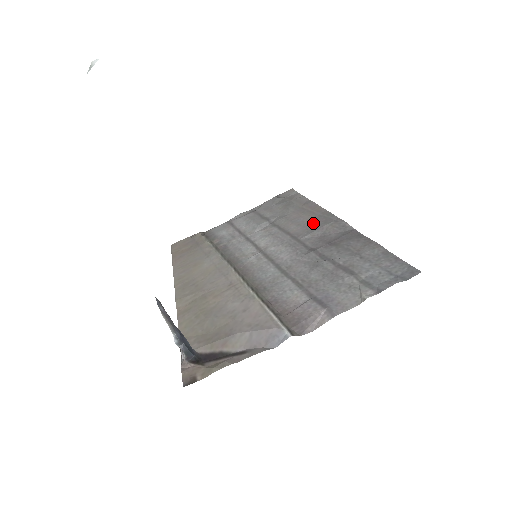
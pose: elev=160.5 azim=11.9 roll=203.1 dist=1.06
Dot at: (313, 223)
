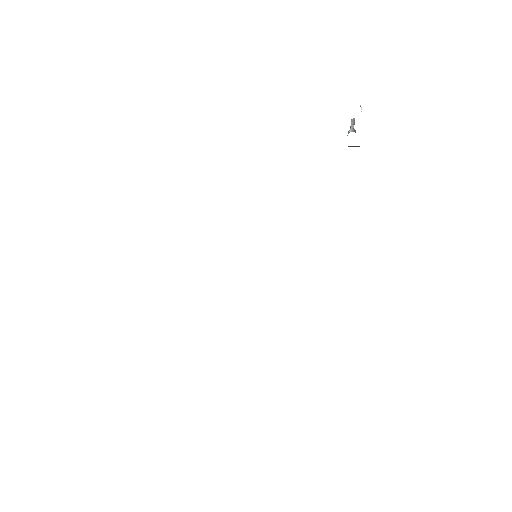
Dot at: occluded
